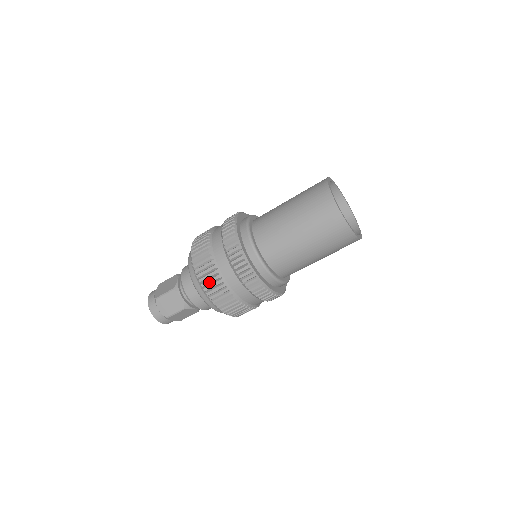
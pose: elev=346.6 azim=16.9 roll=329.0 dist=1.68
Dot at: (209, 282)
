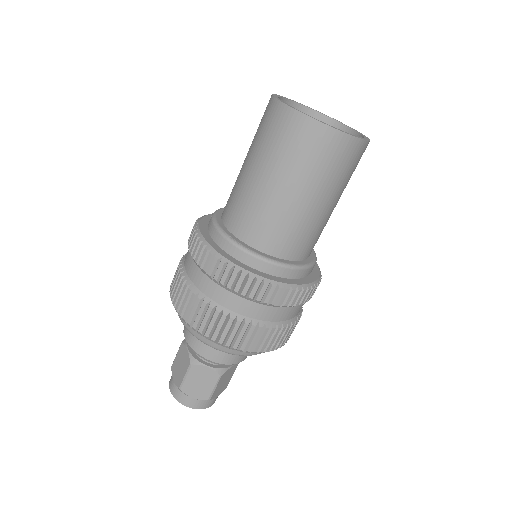
Dot at: (175, 290)
